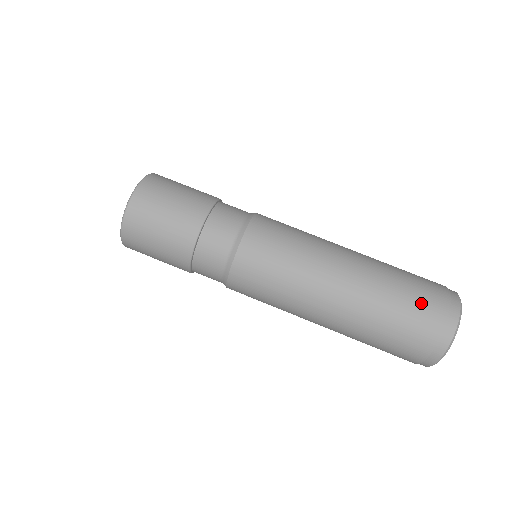
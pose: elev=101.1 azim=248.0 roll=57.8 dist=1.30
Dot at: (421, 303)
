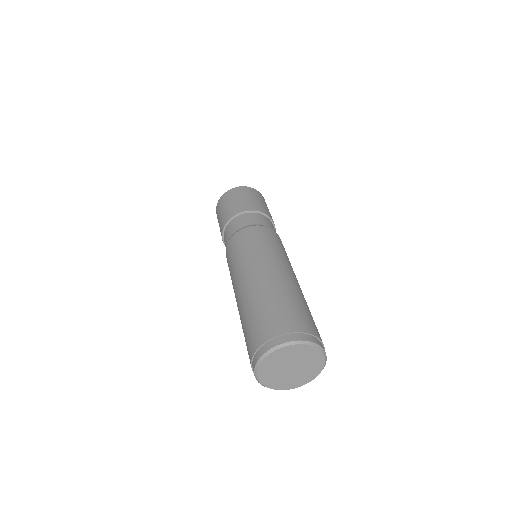
Dot at: (308, 318)
